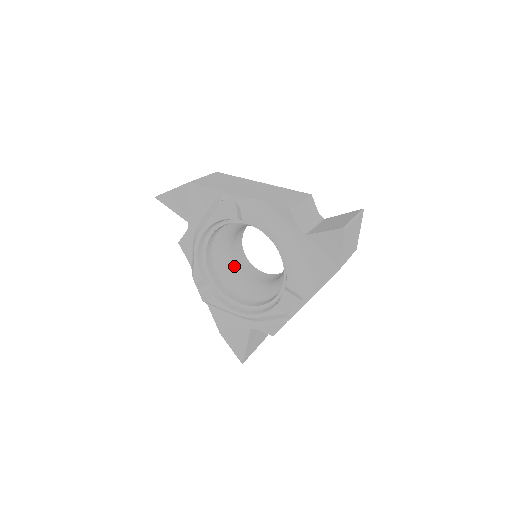
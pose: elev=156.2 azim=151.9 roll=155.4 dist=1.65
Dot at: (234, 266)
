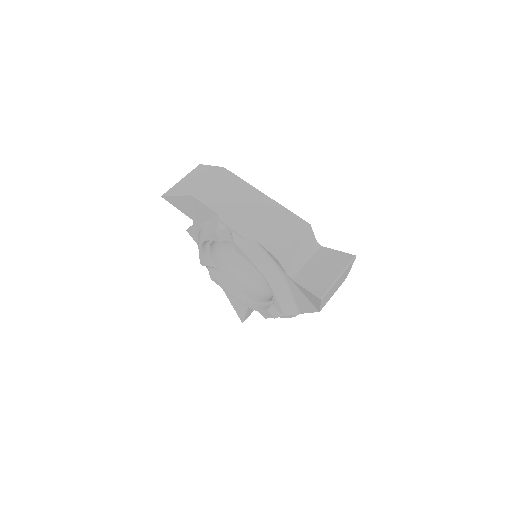
Dot at: occluded
